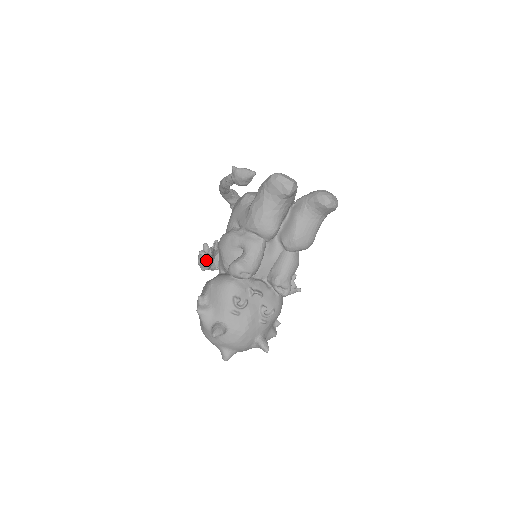
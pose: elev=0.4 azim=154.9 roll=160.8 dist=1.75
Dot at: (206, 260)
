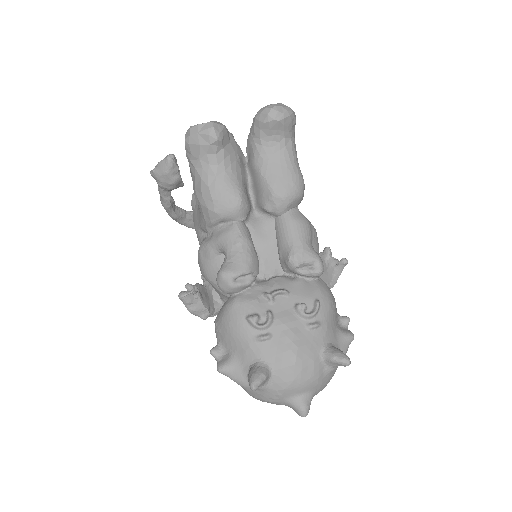
Dot at: (195, 301)
